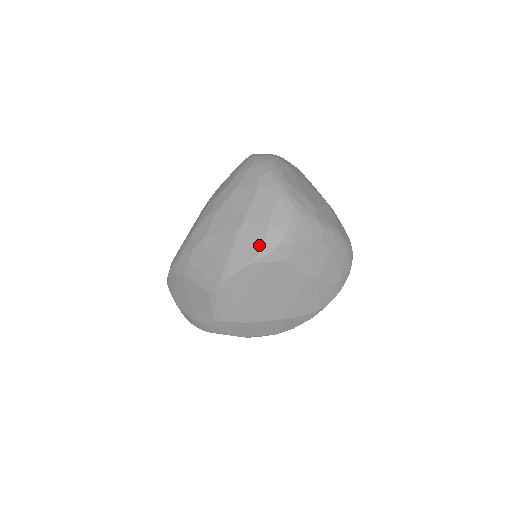
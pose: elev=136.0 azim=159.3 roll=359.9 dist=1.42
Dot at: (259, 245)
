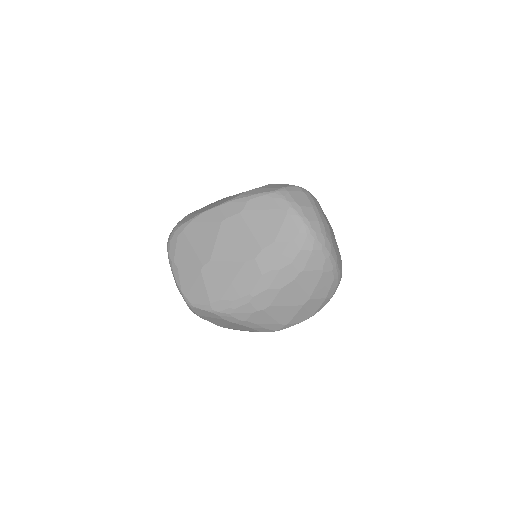
Dot at: (315, 311)
